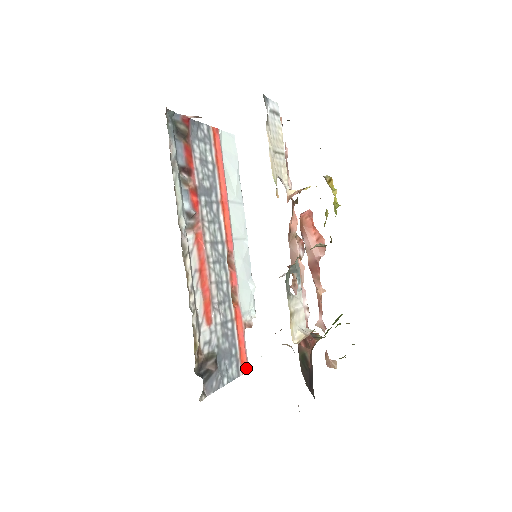
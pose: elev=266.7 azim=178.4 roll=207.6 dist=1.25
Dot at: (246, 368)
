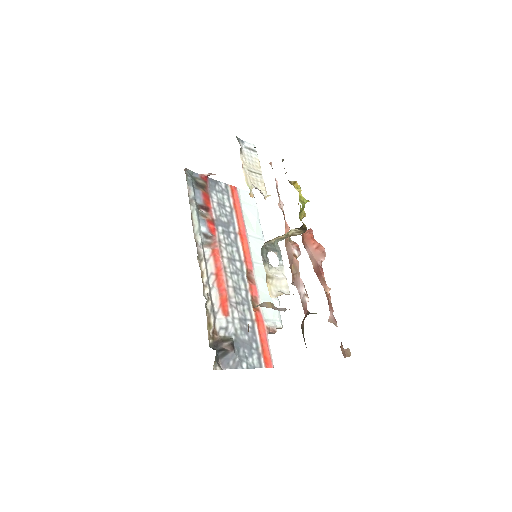
Dot at: (270, 364)
